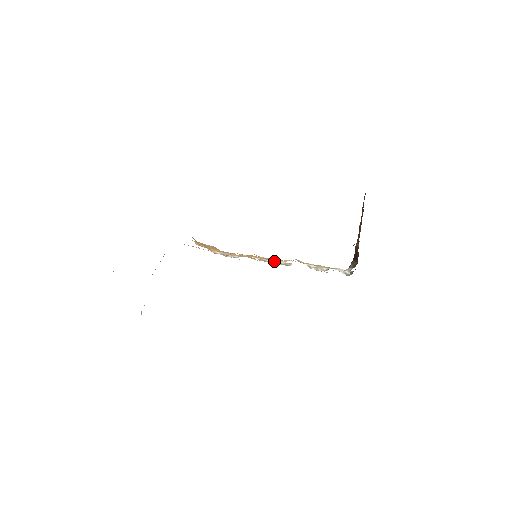
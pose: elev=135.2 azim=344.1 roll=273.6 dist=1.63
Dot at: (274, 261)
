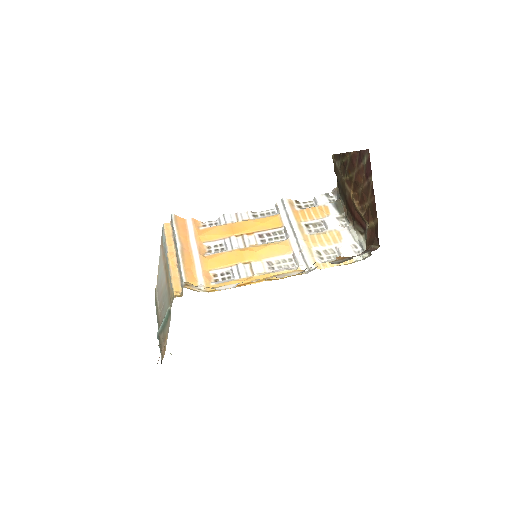
Dot at: (280, 259)
